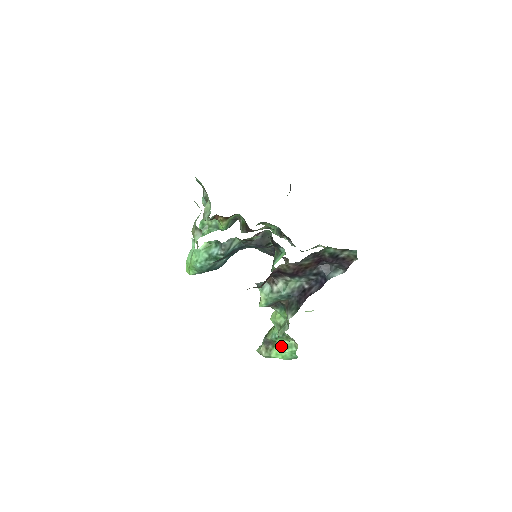
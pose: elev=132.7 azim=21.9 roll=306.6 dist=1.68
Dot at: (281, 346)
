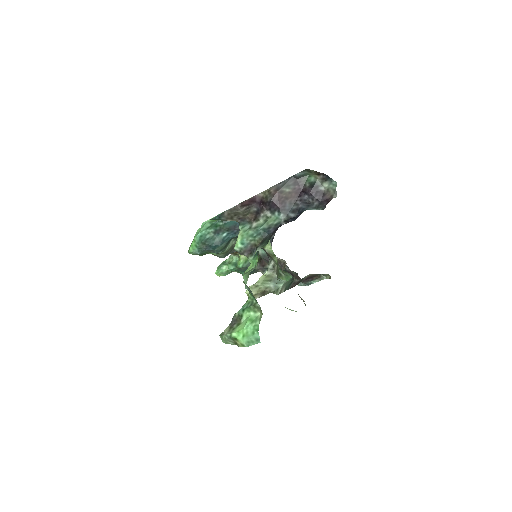
Dot at: (246, 321)
